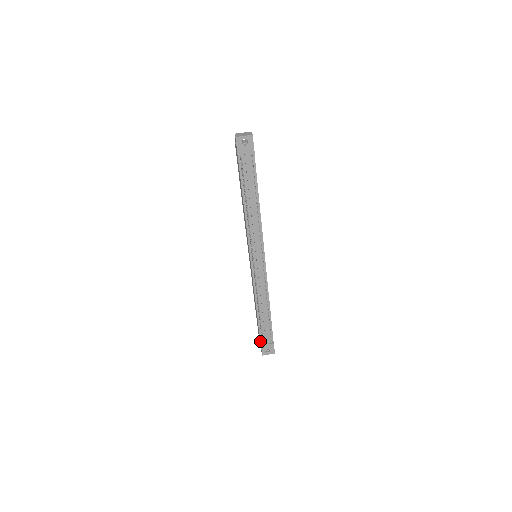
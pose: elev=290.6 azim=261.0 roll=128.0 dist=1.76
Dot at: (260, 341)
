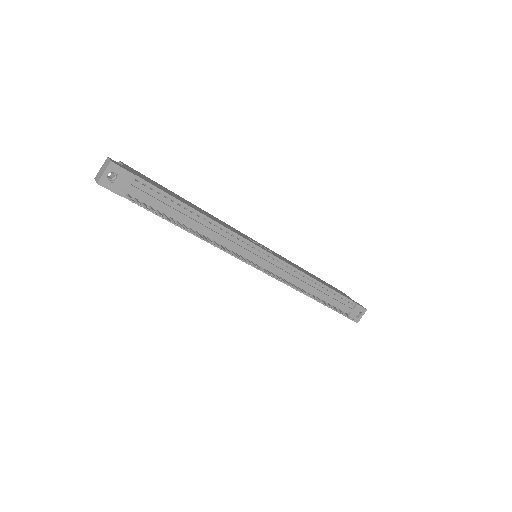
Dot at: occluded
